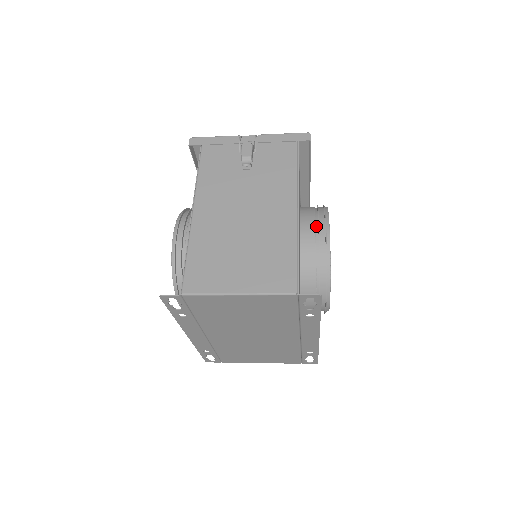
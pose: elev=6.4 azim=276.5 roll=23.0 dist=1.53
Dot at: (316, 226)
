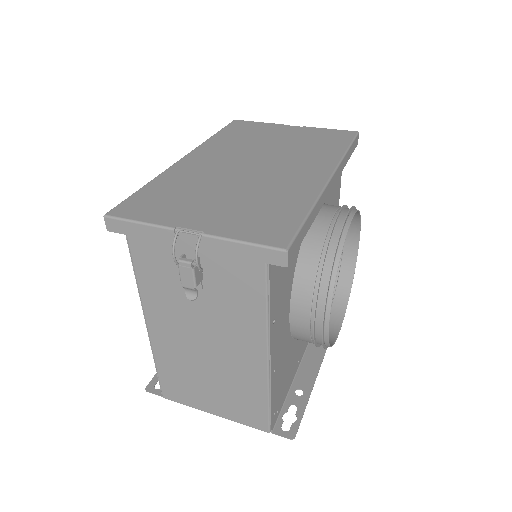
Dot at: (312, 312)
